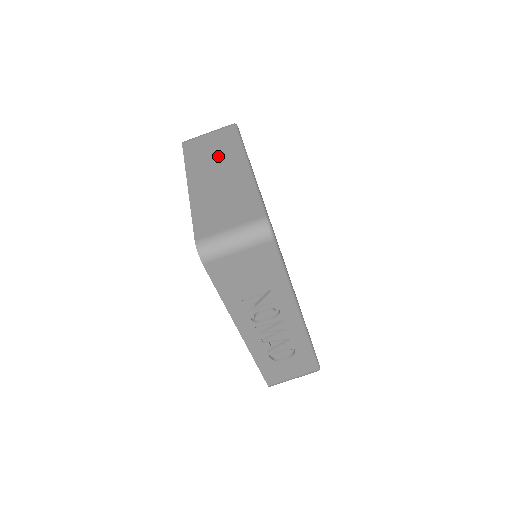
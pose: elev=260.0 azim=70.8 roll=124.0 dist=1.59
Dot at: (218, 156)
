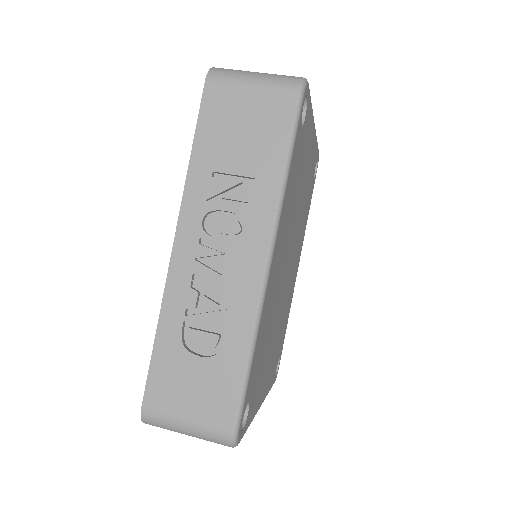
Dot at: occluded
